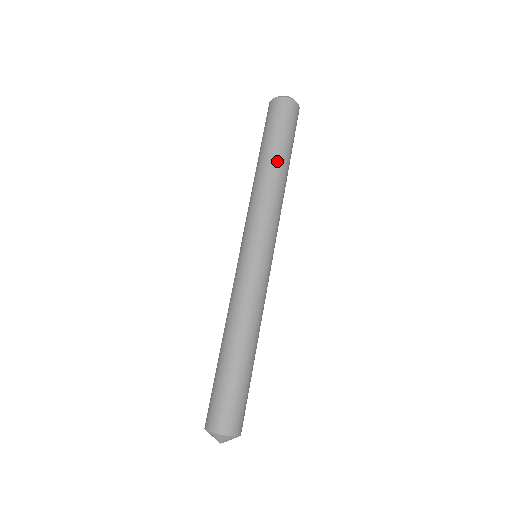
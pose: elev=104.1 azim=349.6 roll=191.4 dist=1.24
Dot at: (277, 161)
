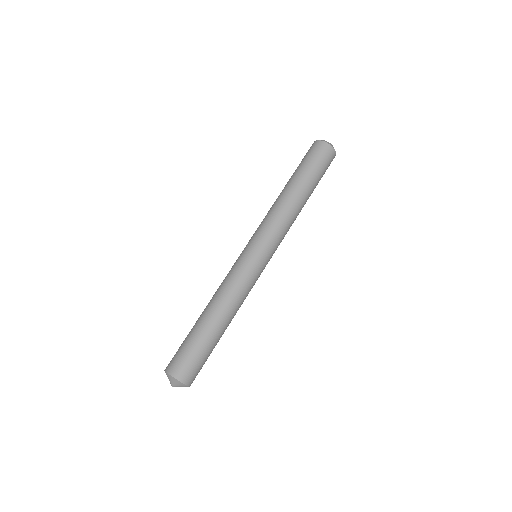
Dot at: (306, 194)
